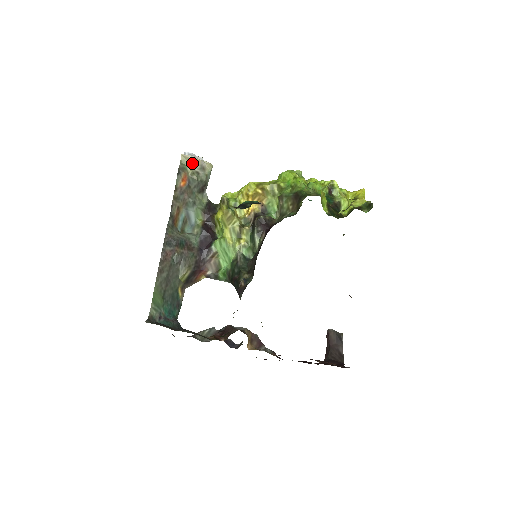
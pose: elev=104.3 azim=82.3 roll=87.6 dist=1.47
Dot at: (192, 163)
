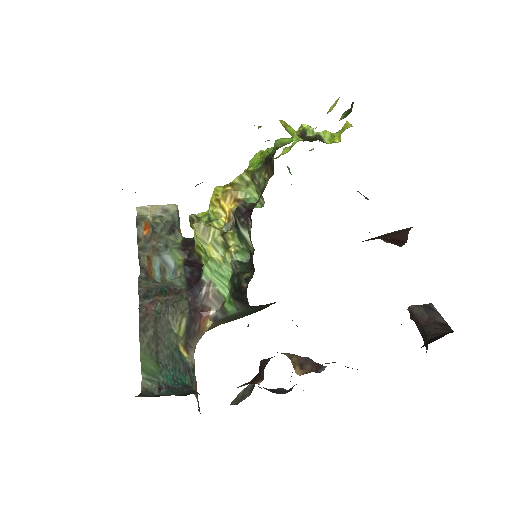
Dot at: (151, 211)
